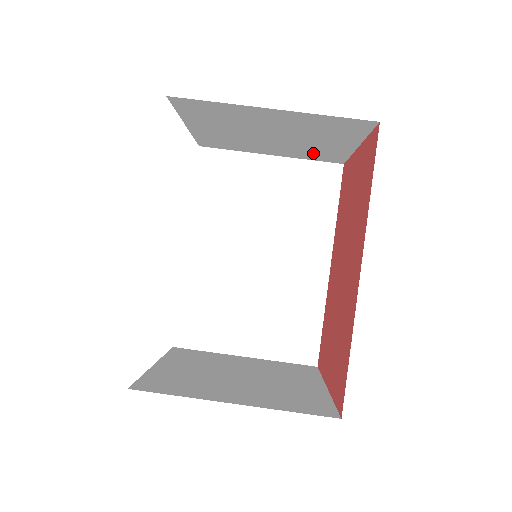
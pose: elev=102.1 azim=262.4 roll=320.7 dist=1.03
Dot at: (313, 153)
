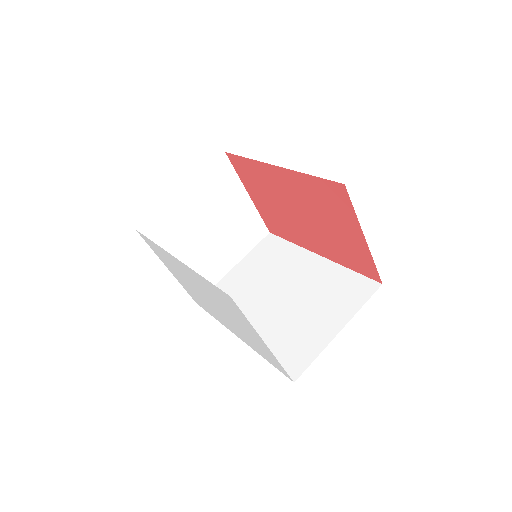
Dot at: (245, 234)
